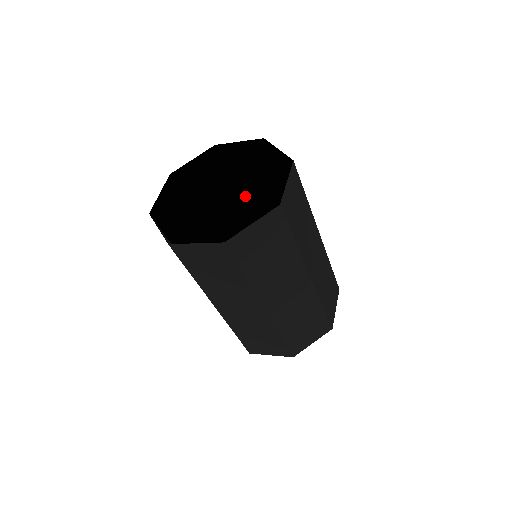
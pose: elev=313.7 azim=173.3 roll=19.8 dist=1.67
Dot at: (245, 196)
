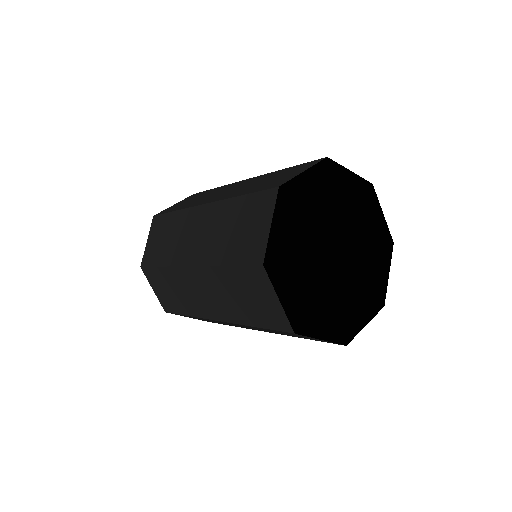
Dot at: occluded
